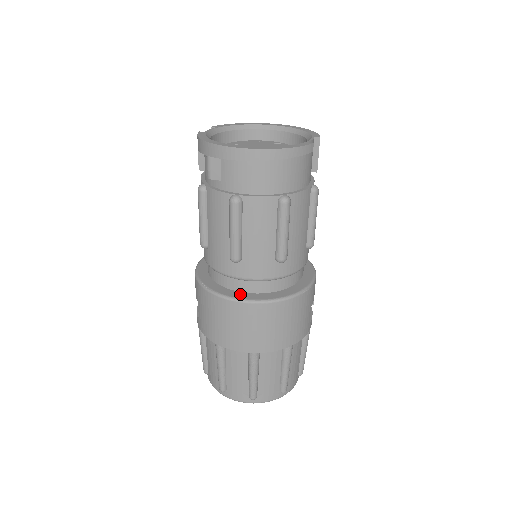
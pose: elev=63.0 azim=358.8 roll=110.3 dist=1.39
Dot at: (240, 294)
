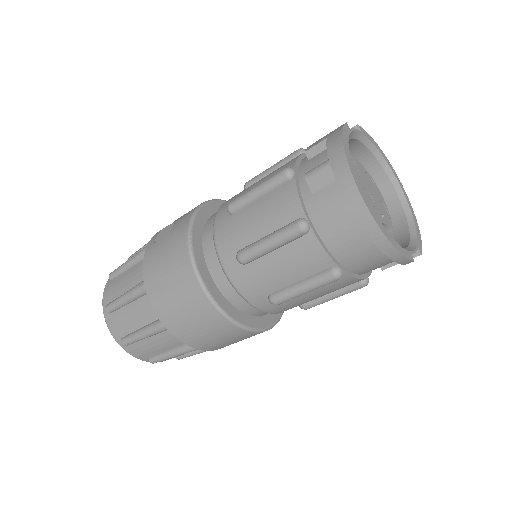
Dot at: (210, 280)
